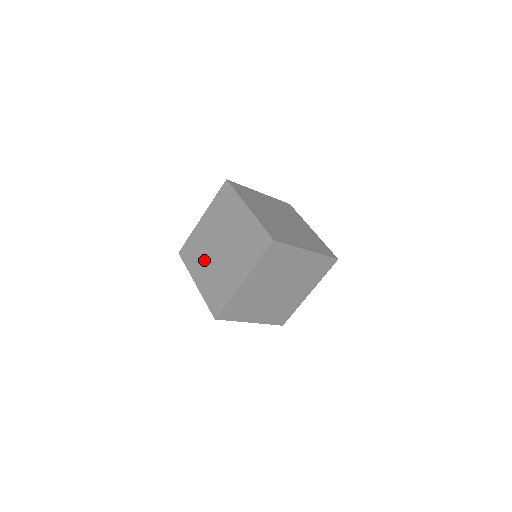
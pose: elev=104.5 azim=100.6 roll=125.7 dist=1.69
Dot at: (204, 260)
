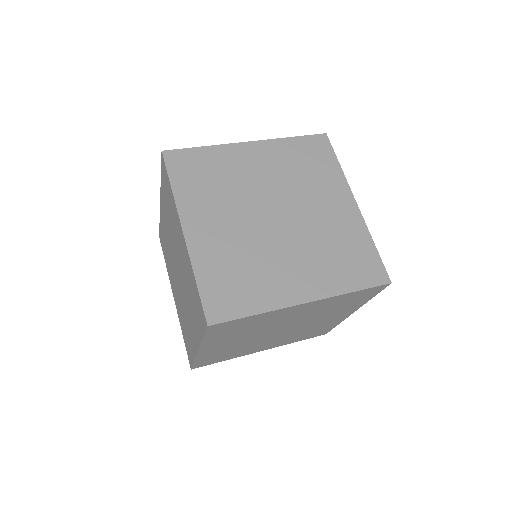
Dot at: occluded
